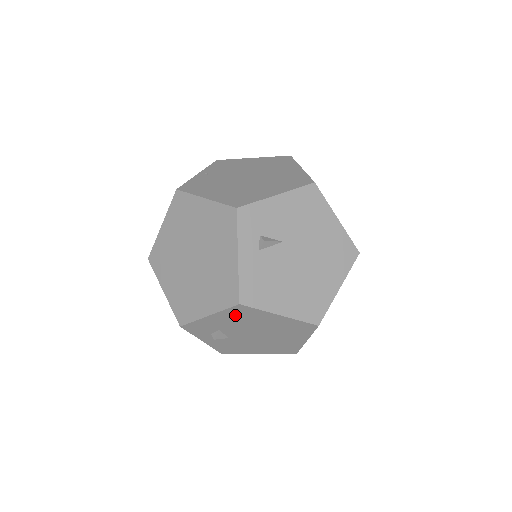
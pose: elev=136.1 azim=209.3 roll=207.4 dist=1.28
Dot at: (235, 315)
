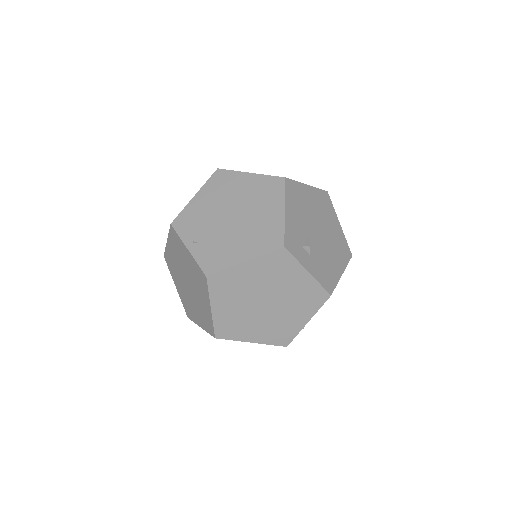
Dot at: occluded
